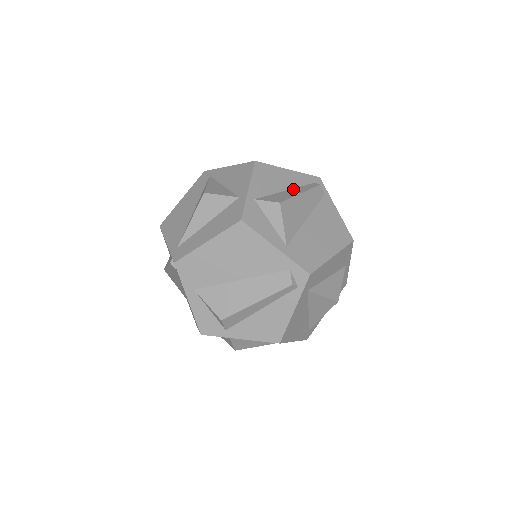
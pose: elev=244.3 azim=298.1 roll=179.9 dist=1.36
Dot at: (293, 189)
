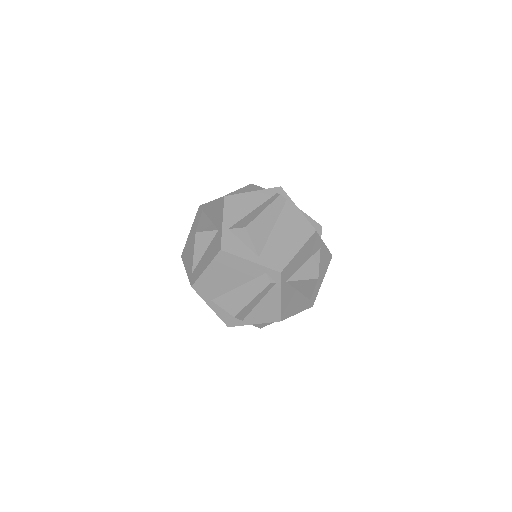
Dot at: (258, 207)
